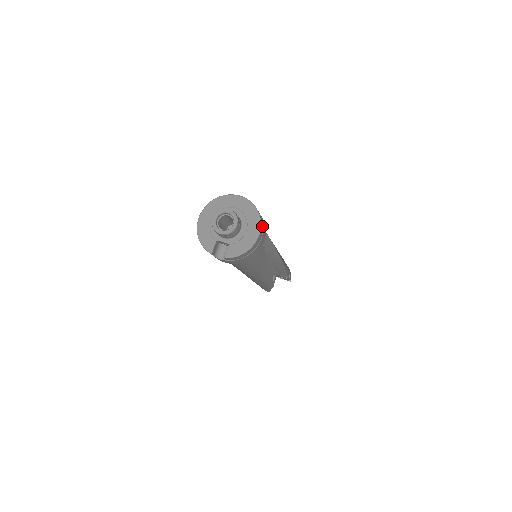
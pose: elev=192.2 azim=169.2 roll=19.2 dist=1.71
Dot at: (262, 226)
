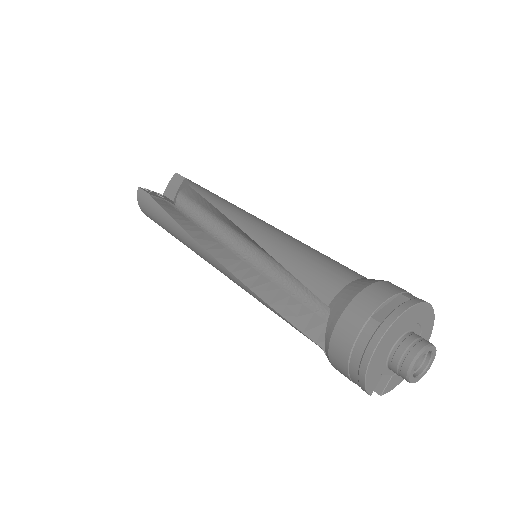
Dot at: occluded
